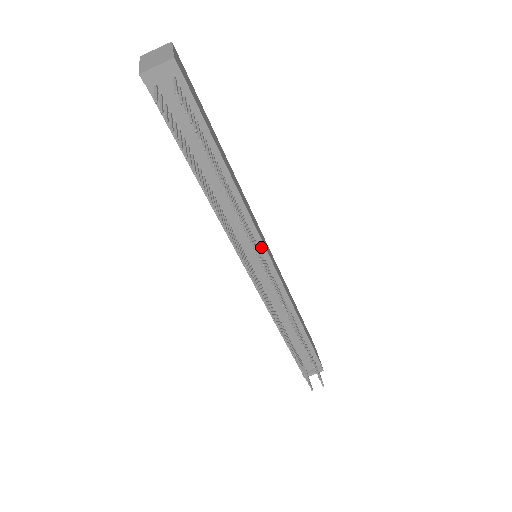
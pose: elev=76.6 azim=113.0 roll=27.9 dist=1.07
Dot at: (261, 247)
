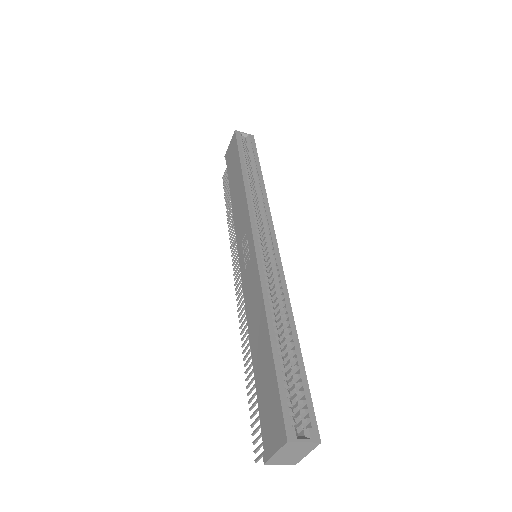
Dot at: occluded
